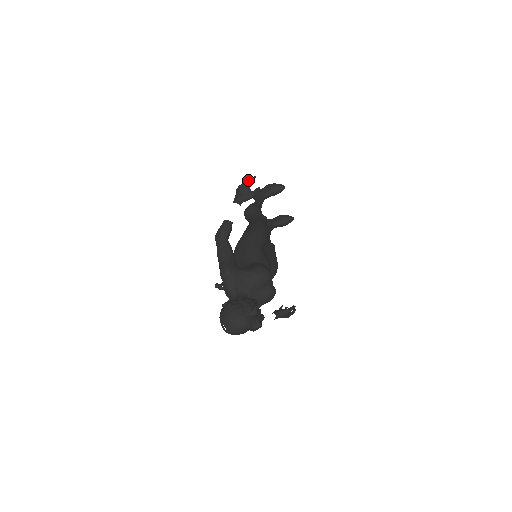
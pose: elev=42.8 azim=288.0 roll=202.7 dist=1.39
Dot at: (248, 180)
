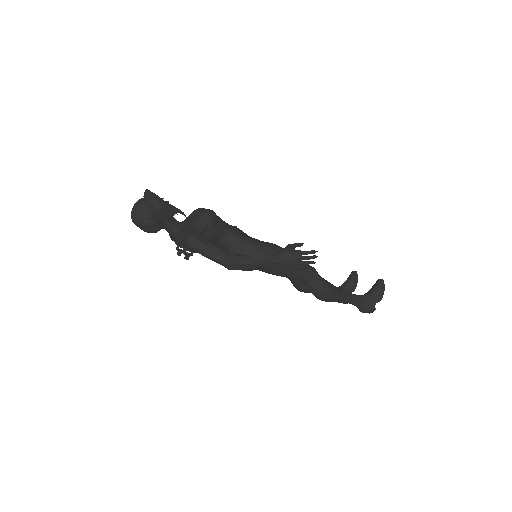
Dot at: occluded
